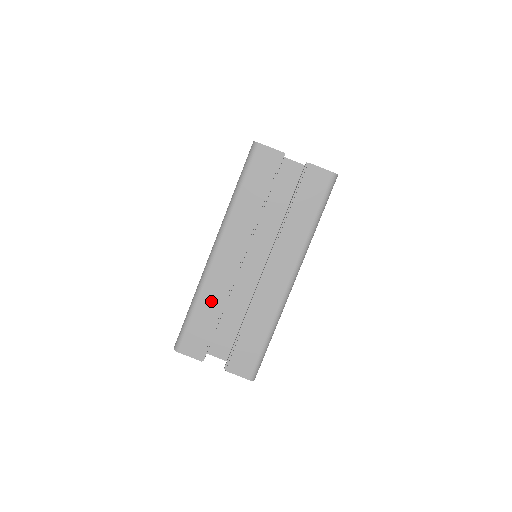
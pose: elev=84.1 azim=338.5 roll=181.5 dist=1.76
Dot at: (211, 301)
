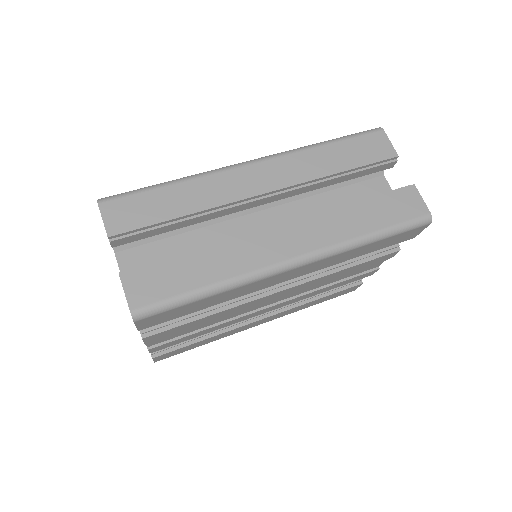
Dot at: (193, 196)
